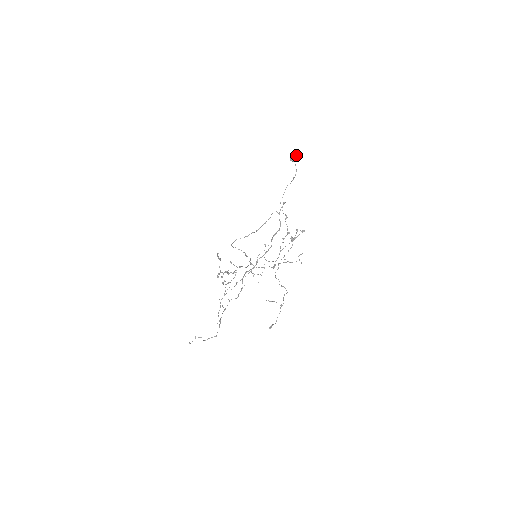
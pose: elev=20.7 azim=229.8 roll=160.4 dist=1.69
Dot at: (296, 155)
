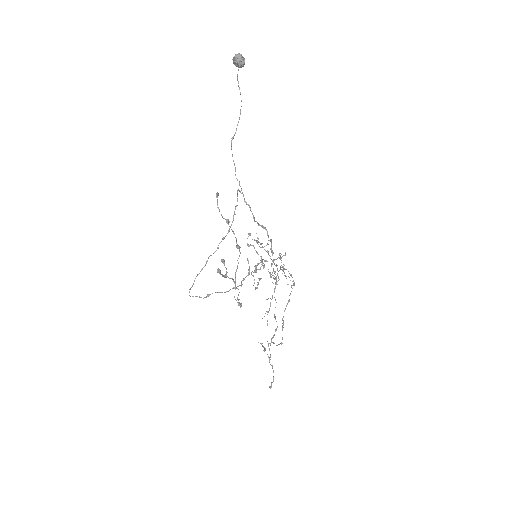
Dot at: (235, 57)
